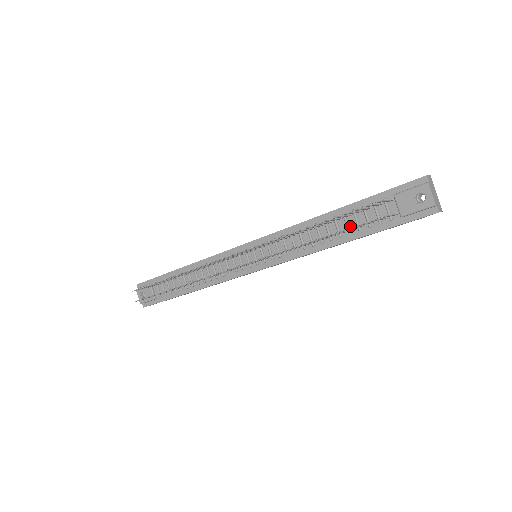
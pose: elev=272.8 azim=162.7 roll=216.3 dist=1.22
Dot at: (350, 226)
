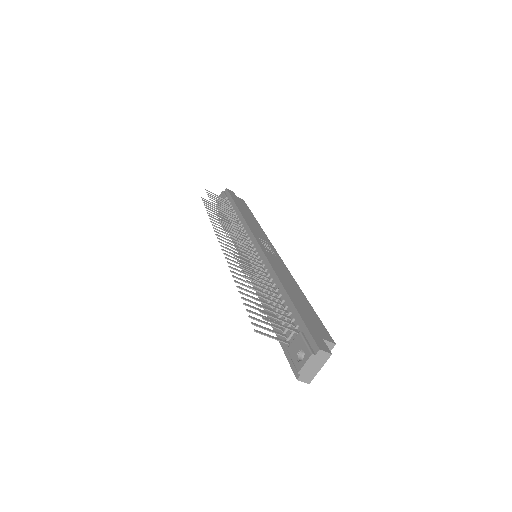
Dot at: occluded
